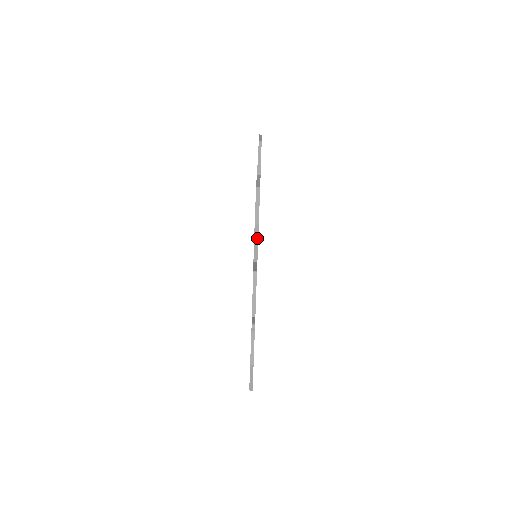
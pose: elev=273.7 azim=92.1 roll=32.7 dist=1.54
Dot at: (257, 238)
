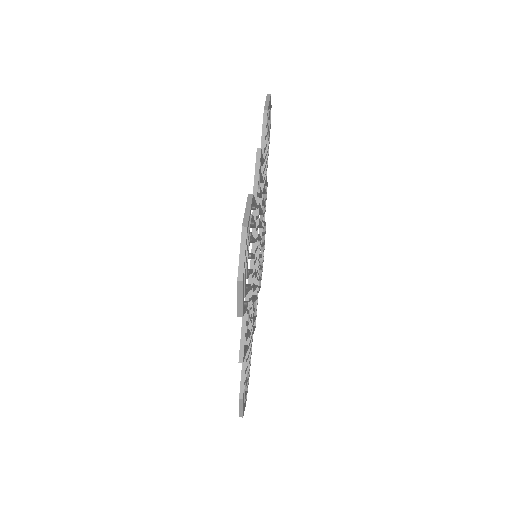
Dot at: (241, 294)
